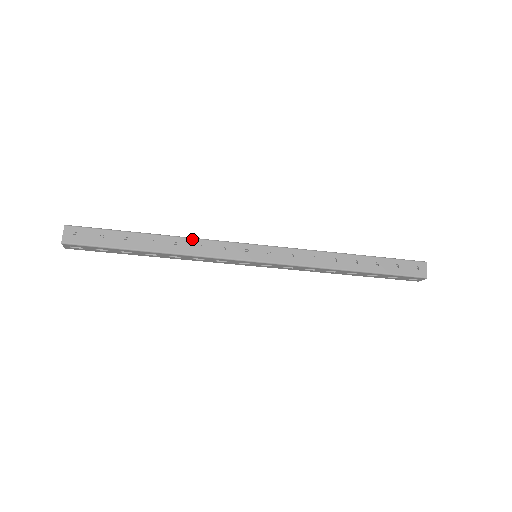
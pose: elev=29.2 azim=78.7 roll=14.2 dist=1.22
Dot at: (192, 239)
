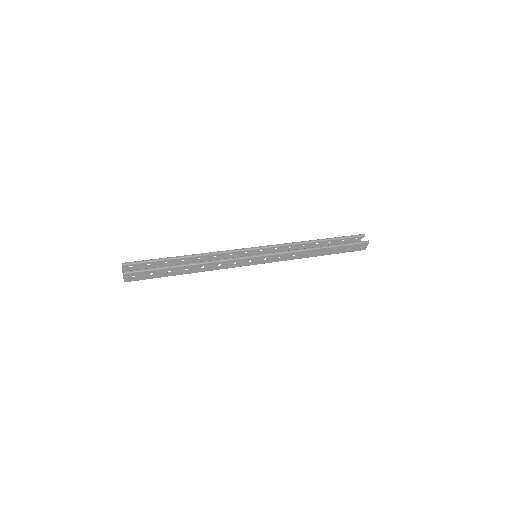
Dot at: (214, 263)
